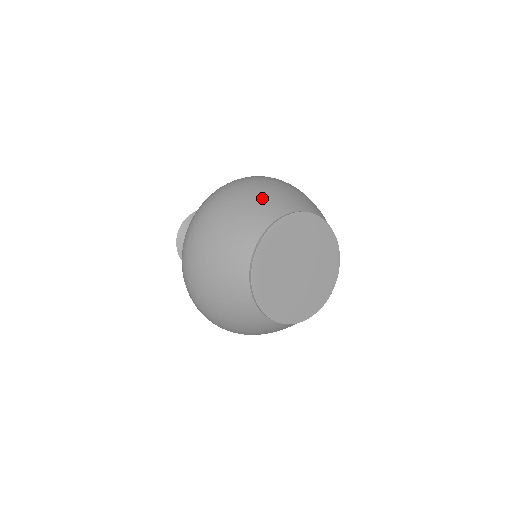
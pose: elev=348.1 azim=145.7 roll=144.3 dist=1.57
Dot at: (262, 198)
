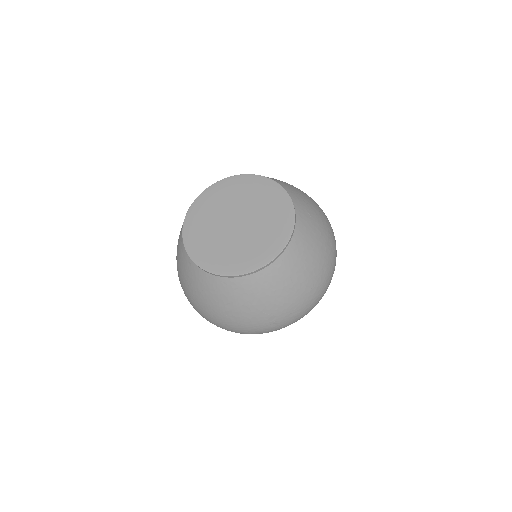
Dot at: occluded
